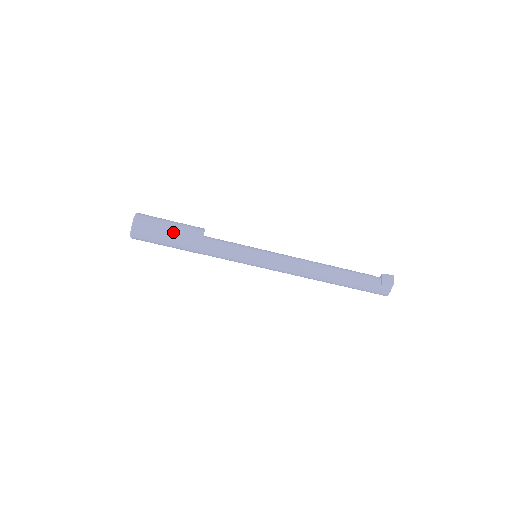
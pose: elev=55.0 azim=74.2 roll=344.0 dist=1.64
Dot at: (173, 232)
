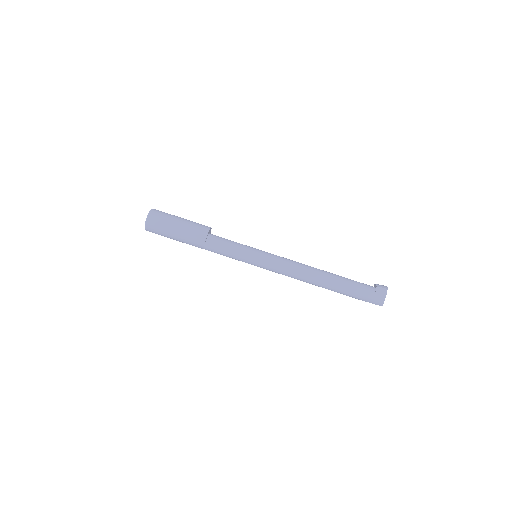
Dot at: (184, 221)
